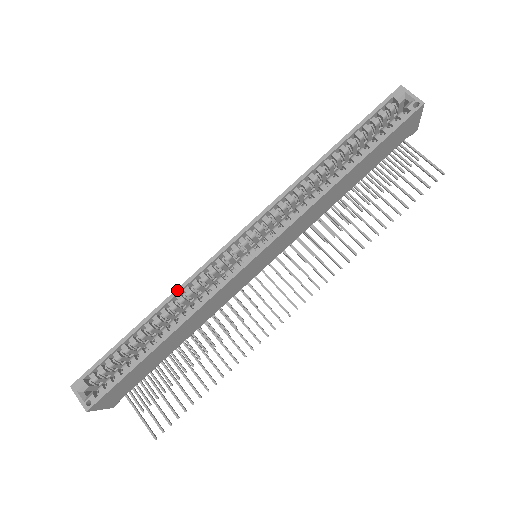
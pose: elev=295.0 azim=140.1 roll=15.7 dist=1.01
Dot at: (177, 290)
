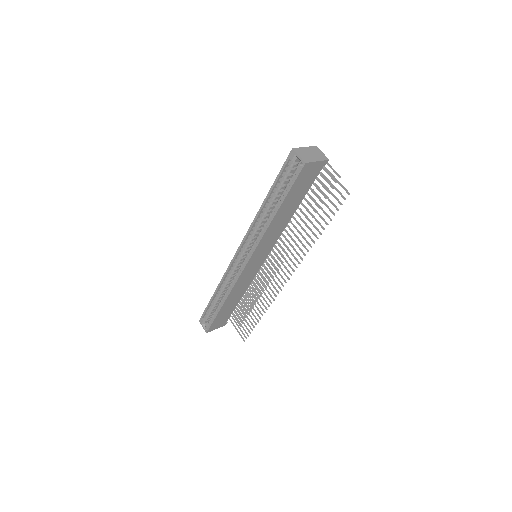
Dot at: (221, 280)
